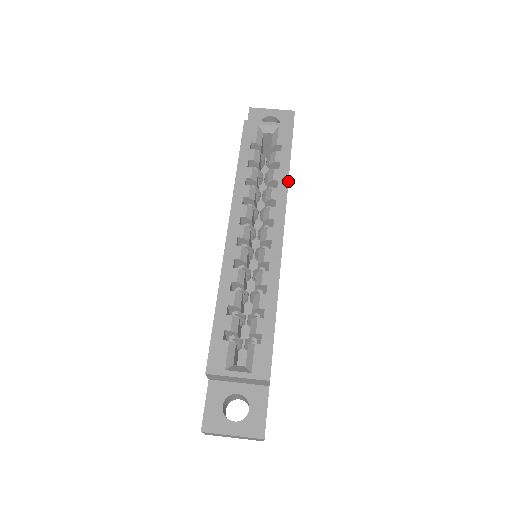
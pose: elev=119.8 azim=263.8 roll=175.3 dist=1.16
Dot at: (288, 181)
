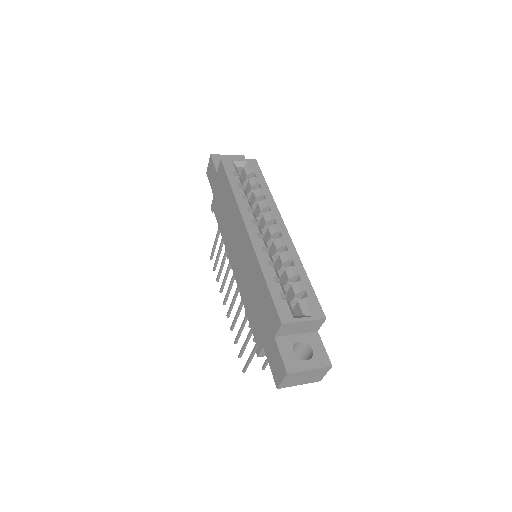
Dot at: (271, 194)
